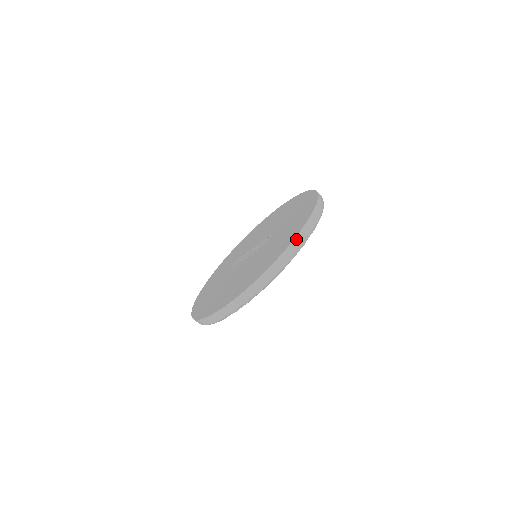
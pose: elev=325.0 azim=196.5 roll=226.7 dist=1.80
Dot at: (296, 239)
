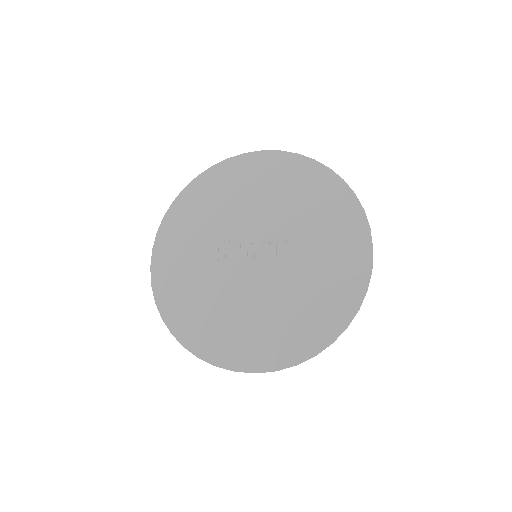
Dot at: (356, 313)
